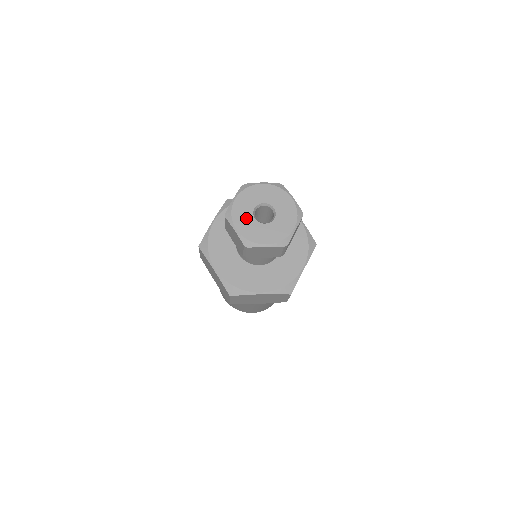
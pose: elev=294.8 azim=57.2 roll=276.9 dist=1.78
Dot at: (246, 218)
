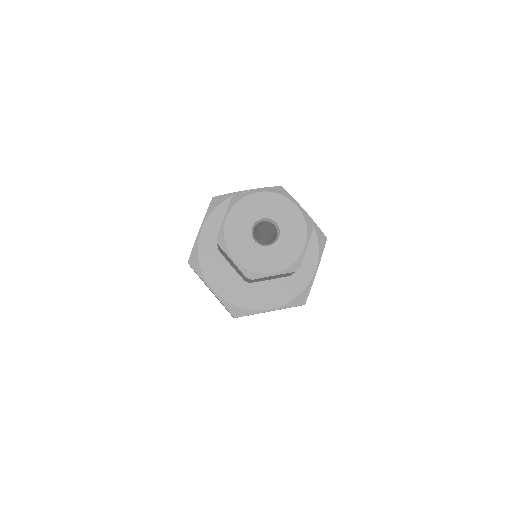
Dot at: (246, 218)
